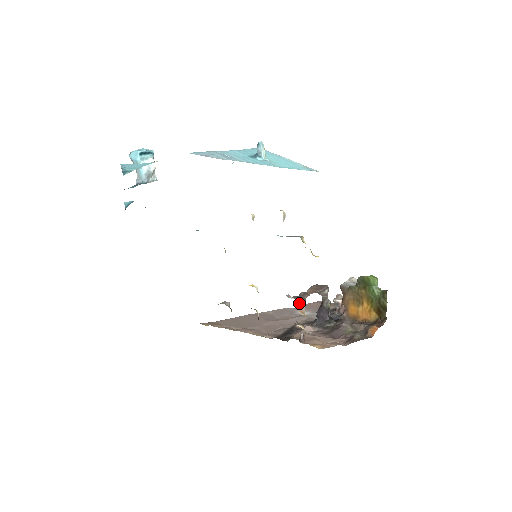
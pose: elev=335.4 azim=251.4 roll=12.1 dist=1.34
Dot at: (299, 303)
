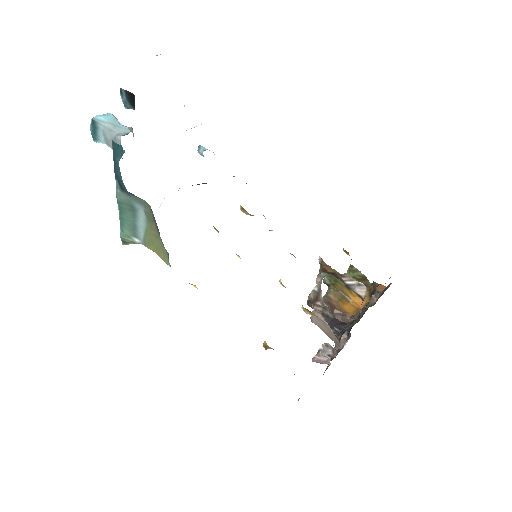
Dot at: occluded
